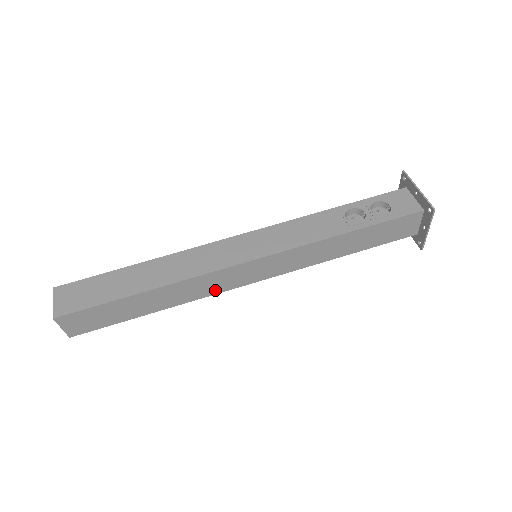
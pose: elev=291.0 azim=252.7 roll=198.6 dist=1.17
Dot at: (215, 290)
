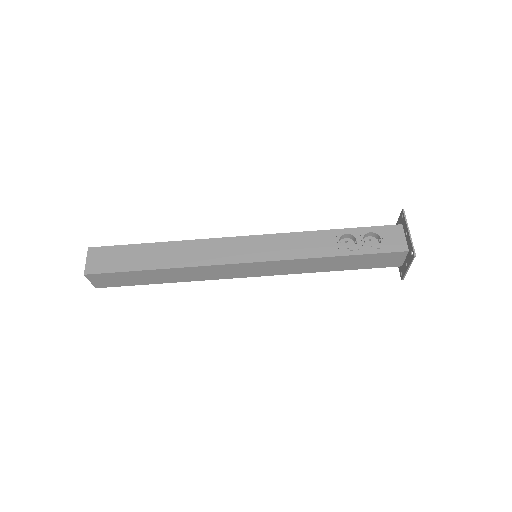
Dot at: (216, 277)
